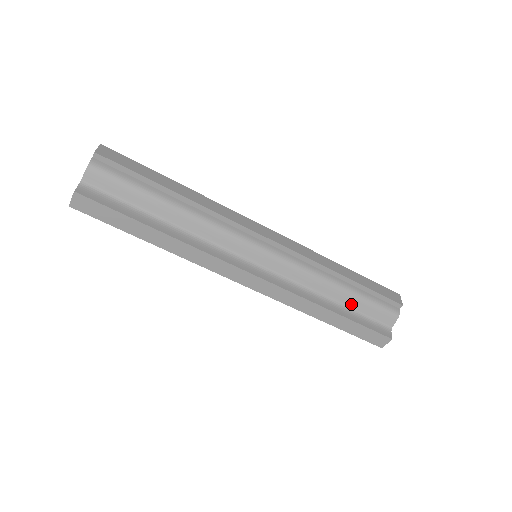
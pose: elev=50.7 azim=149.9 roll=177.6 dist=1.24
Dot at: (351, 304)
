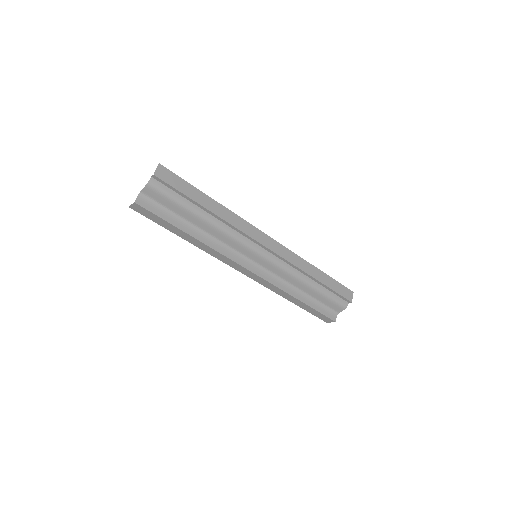
Dot at: (315, 296)
